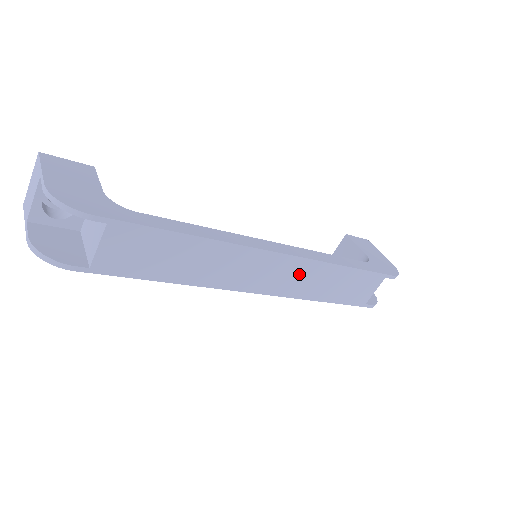
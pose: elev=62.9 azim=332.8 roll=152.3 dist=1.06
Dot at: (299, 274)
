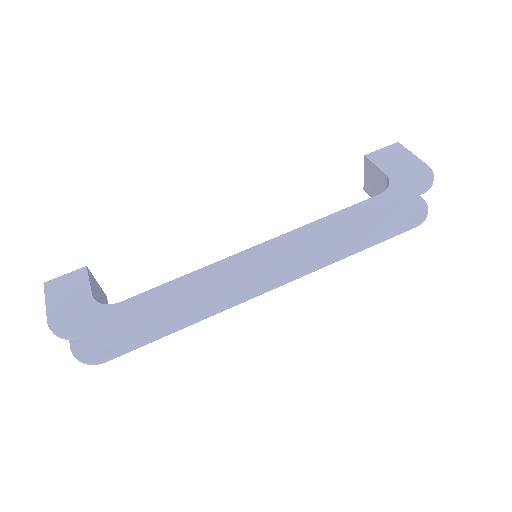
Dot at: (300, 257)
